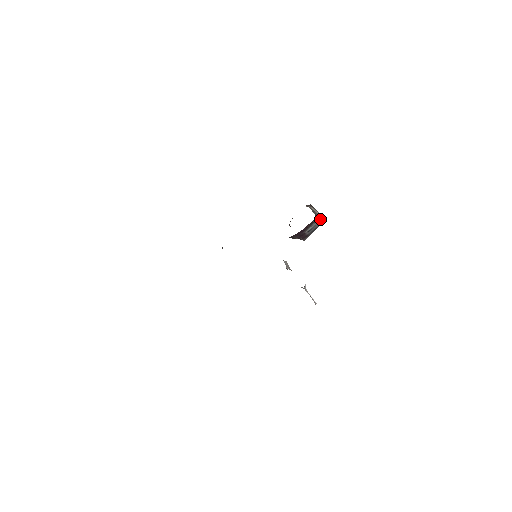
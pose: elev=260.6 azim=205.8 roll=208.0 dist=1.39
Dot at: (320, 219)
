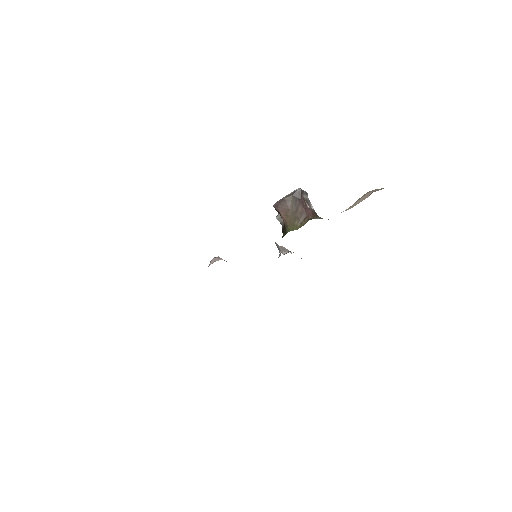
Dot at: (308, 201)
